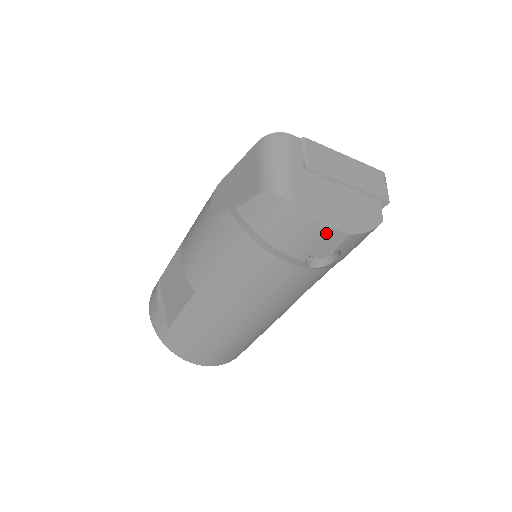
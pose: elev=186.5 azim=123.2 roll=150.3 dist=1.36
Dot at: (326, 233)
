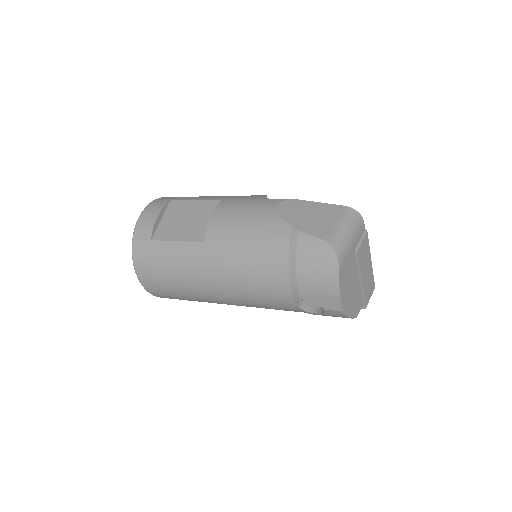
Dot at: (334, 299)
